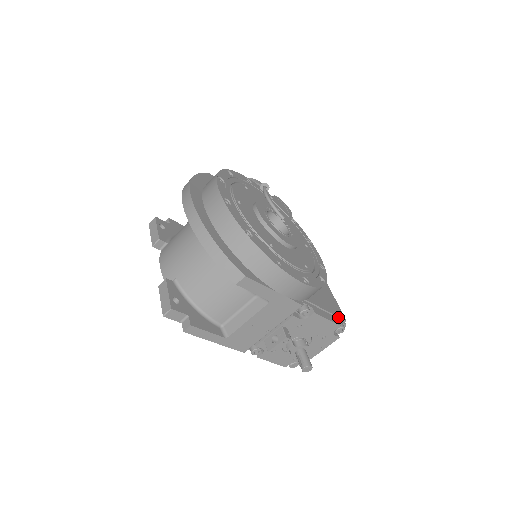
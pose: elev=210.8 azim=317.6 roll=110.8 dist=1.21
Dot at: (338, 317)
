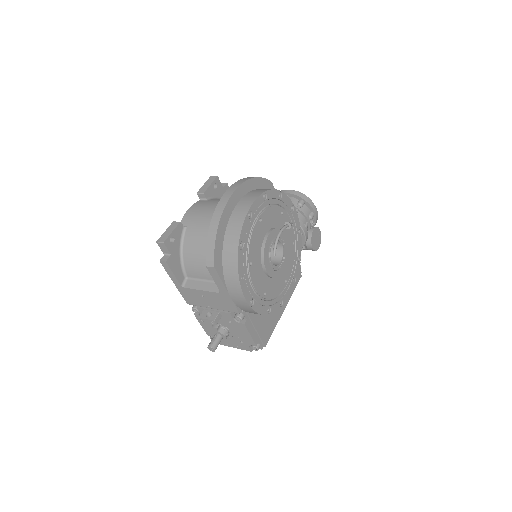
Dot at: (261, 340)
